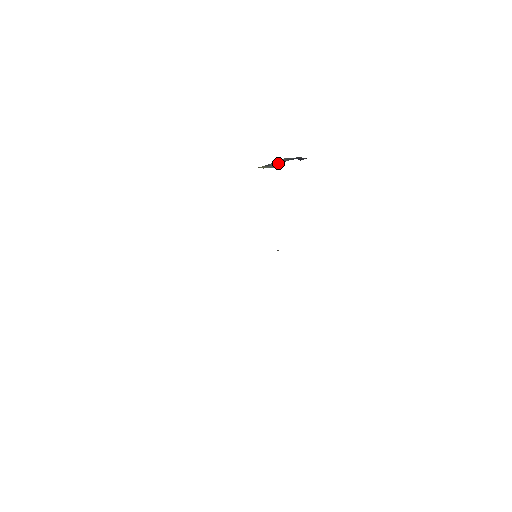
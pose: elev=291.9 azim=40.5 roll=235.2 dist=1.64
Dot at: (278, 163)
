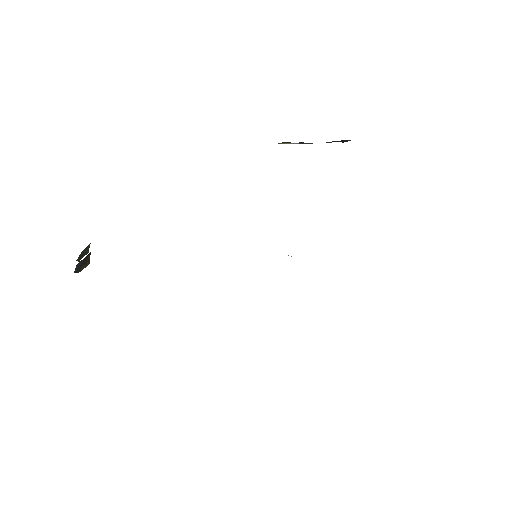
Dot at: occluded
